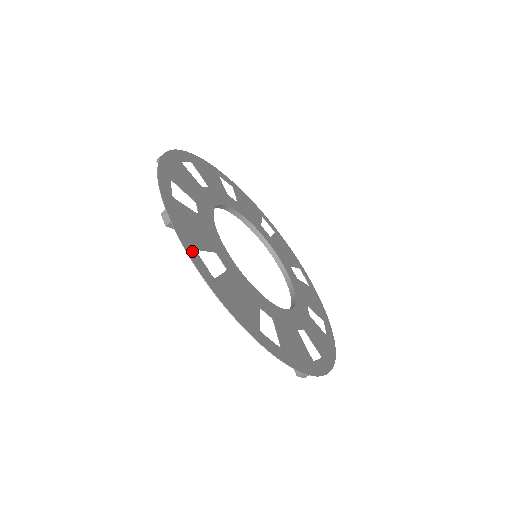
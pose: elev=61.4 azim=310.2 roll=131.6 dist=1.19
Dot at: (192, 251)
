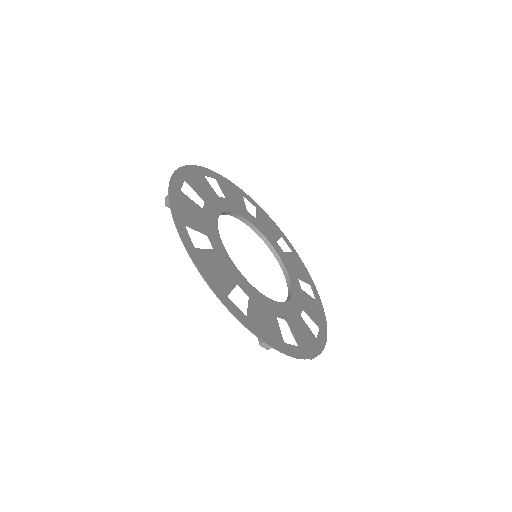
Dot at: (181, 225)
